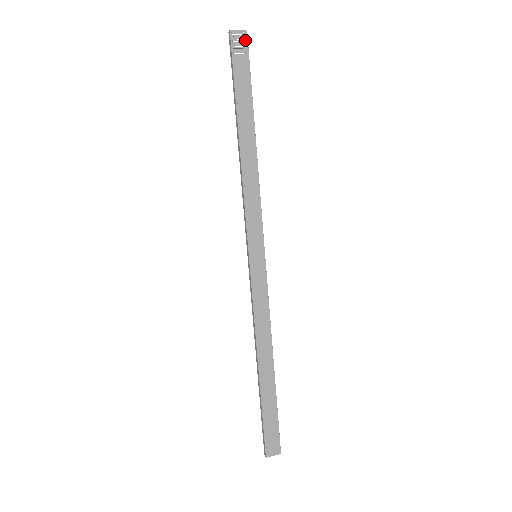
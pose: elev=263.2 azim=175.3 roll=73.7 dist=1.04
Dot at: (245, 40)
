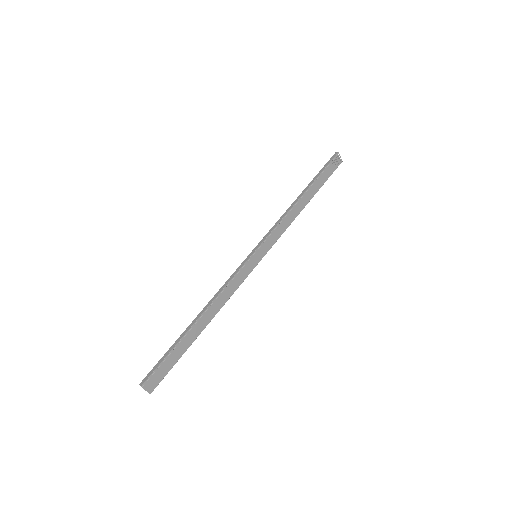
Dot at: (339, 163)
